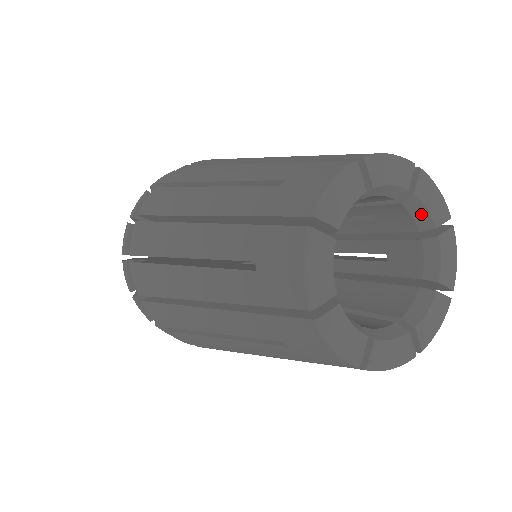
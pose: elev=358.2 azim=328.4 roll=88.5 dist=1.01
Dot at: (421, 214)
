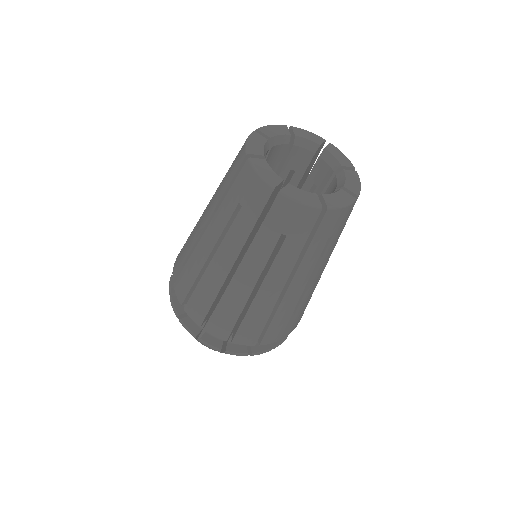
Dot at: (332, 161)
